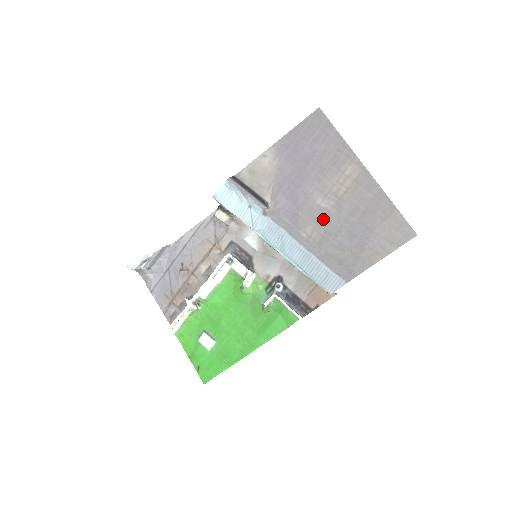
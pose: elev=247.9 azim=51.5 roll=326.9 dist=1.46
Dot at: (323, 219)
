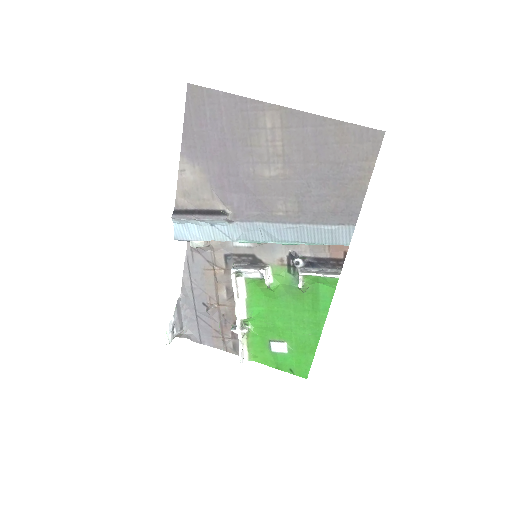
Dot at: (285, 186)
